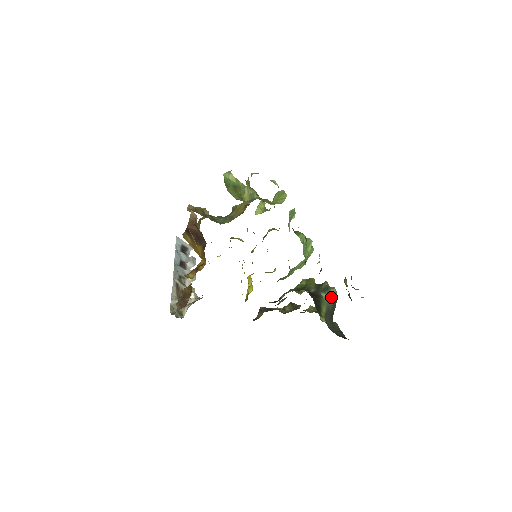
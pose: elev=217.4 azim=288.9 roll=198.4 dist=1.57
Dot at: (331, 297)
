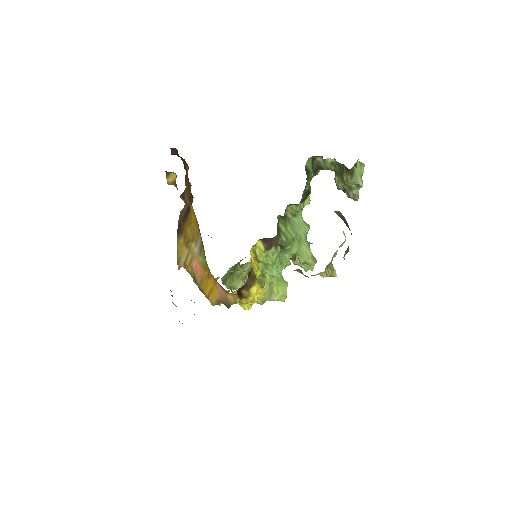
Dot at: (336, 212)
